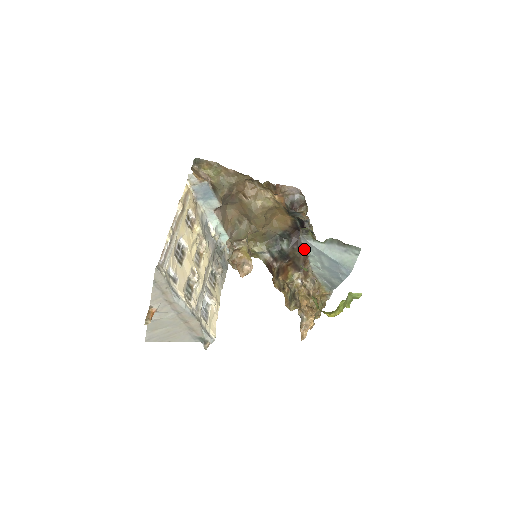
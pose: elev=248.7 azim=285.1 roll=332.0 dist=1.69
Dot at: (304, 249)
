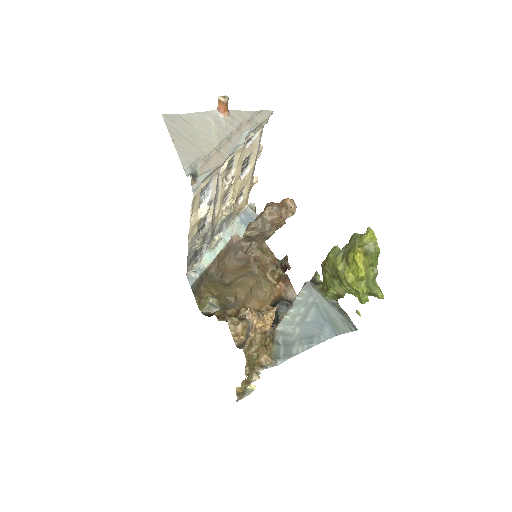
Dot at: (296, 297)
